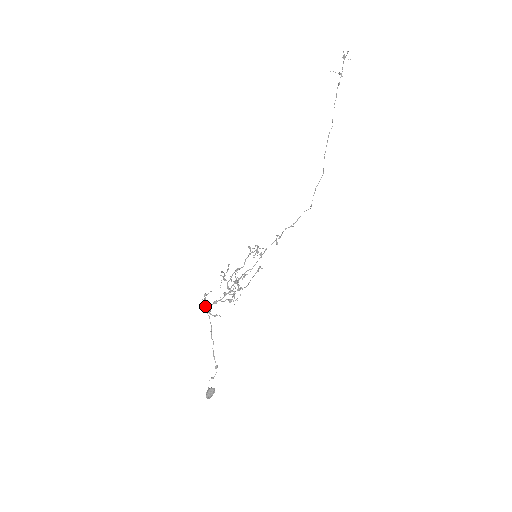
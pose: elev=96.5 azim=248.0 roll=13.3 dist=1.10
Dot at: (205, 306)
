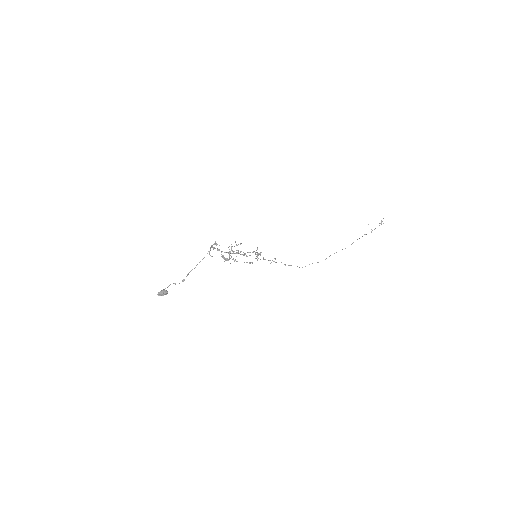
Dot at: (211, 246)
